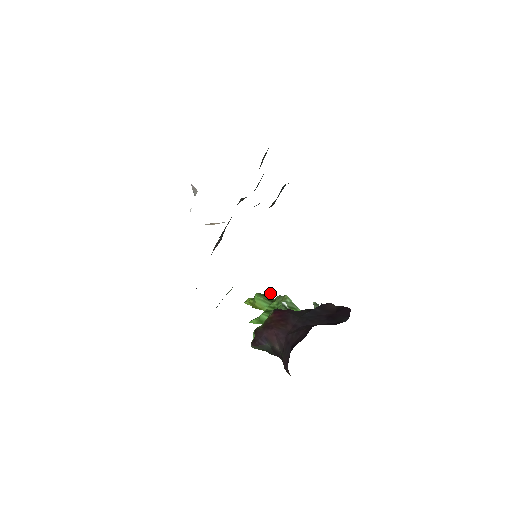
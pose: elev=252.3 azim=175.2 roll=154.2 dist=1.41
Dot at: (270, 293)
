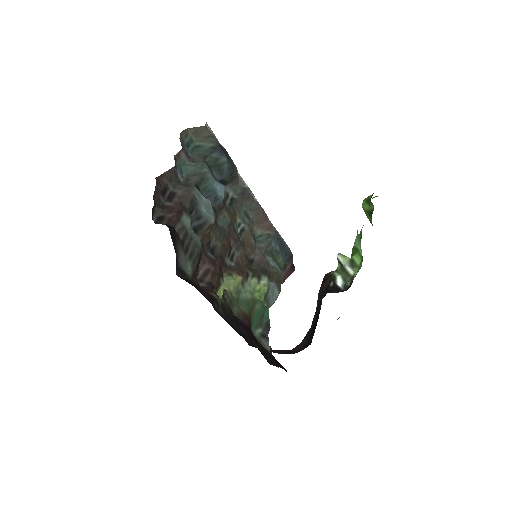
Dot at: occluded
